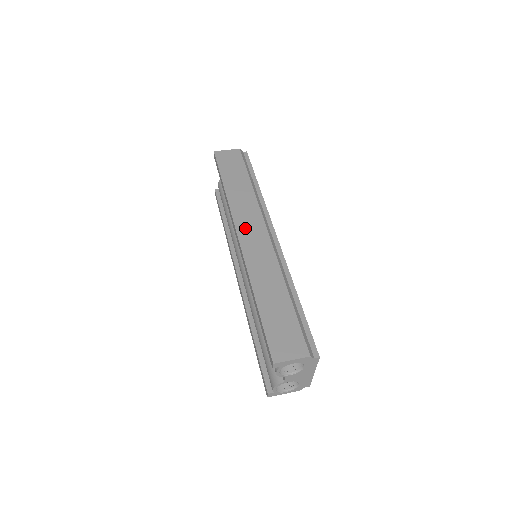
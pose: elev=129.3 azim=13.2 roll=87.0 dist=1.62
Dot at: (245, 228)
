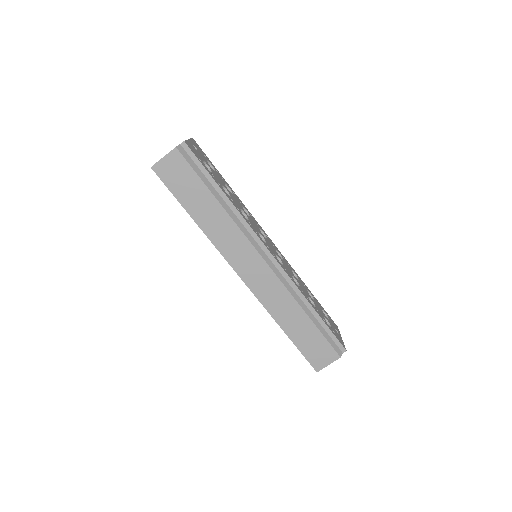
Dot at: (241, 265)
